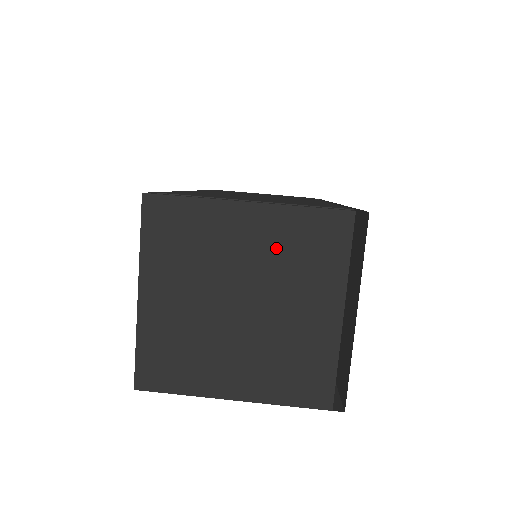
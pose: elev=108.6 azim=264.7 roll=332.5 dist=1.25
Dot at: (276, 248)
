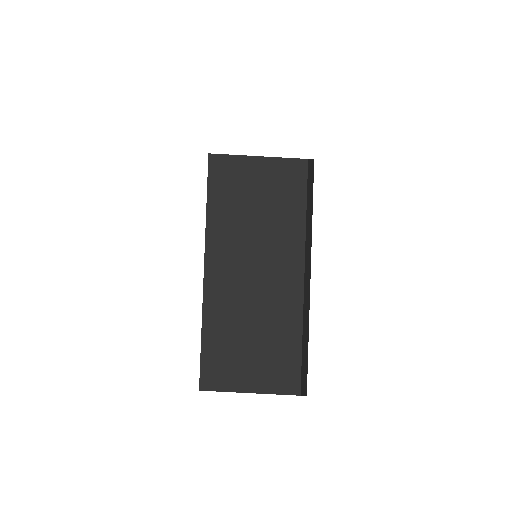
Dot at: occluded
